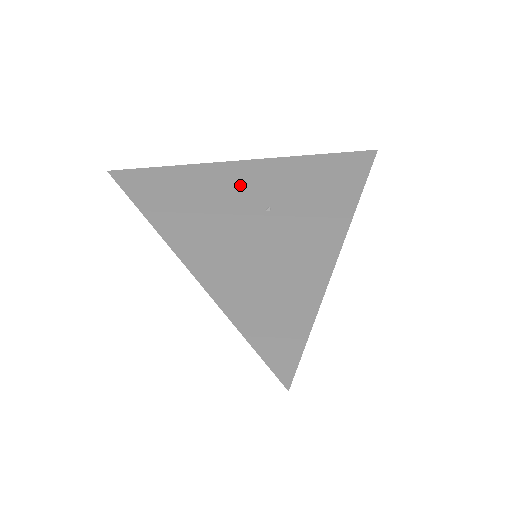
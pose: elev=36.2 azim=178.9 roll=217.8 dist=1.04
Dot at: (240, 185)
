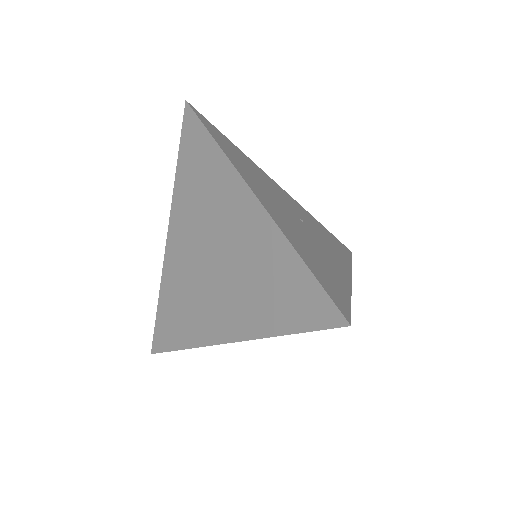
Dot at: (280, 193)
